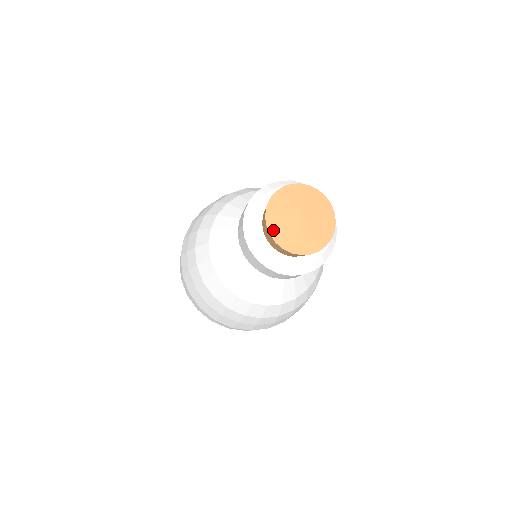
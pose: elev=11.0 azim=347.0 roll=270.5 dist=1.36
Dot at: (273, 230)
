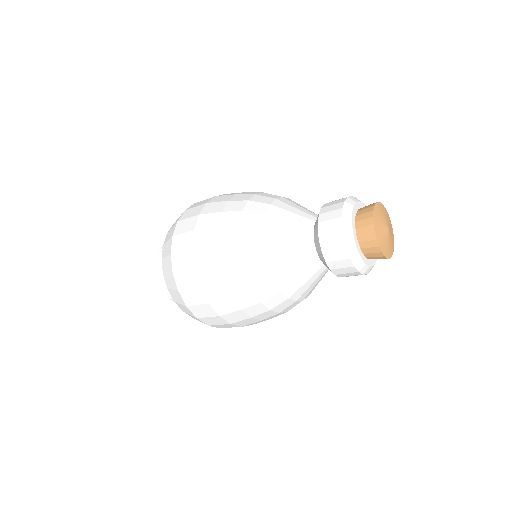
Dot at: (380, 242)
